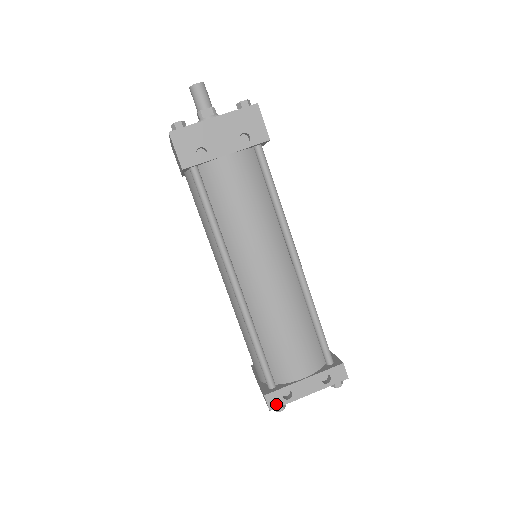
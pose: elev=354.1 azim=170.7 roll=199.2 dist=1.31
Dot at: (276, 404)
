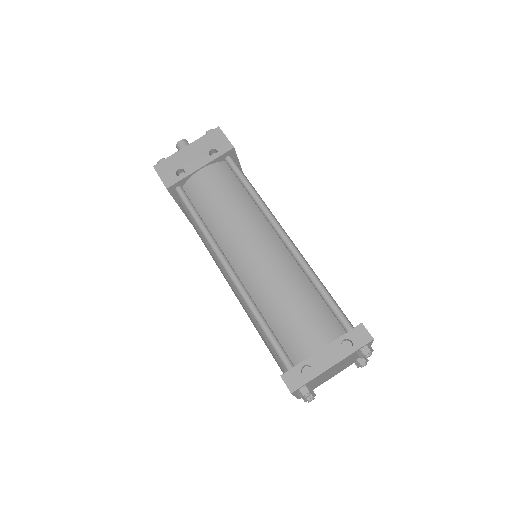
Dot at: (296, 384)
